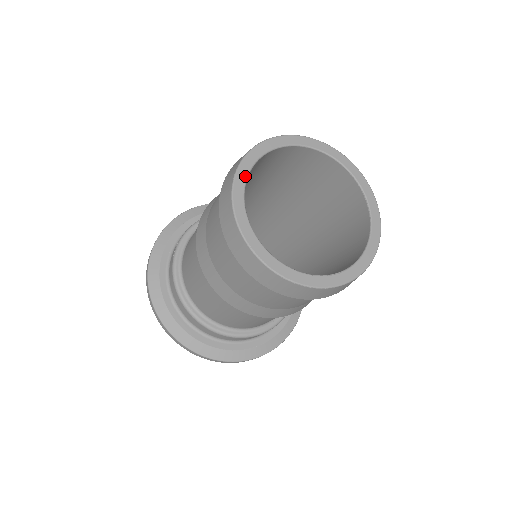
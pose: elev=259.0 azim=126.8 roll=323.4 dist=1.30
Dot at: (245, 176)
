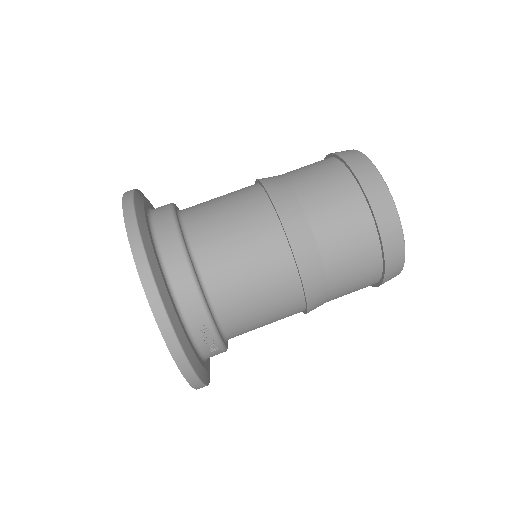
Dot at: occluded
